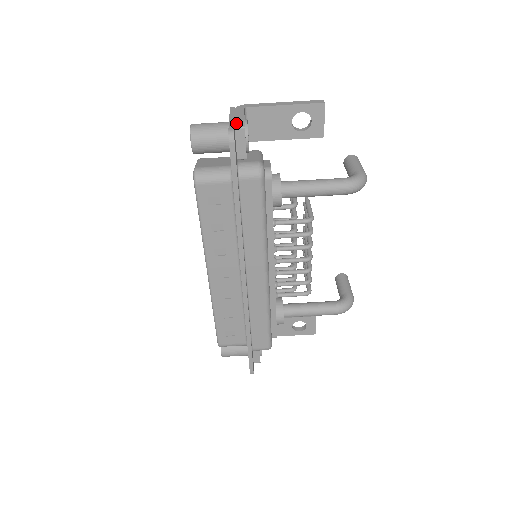
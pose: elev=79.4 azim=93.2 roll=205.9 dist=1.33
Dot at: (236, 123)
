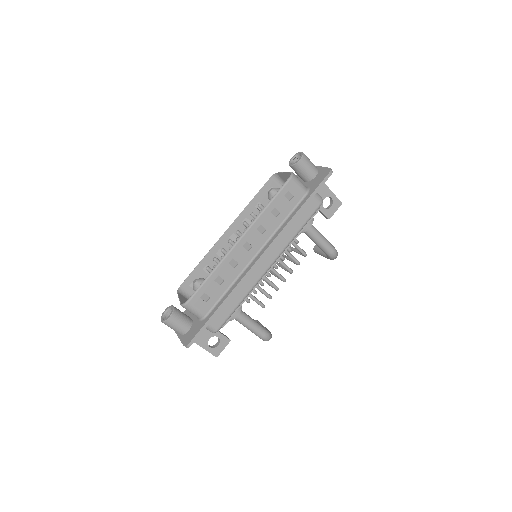
Dot at: occluded
